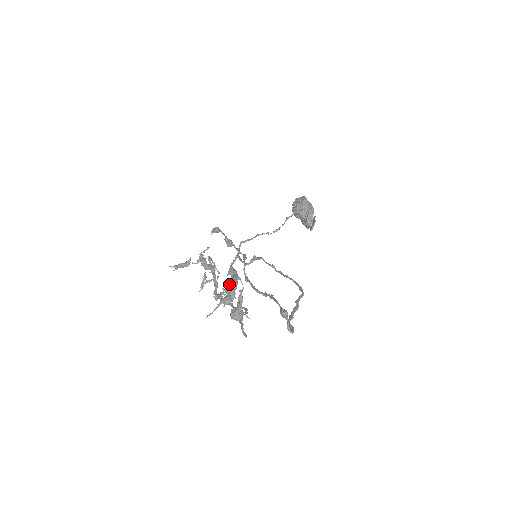
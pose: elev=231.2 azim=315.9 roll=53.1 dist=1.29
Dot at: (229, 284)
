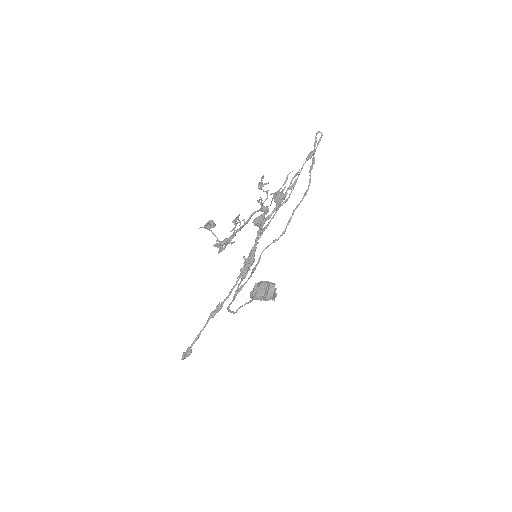
Dot at: (257, 218)
